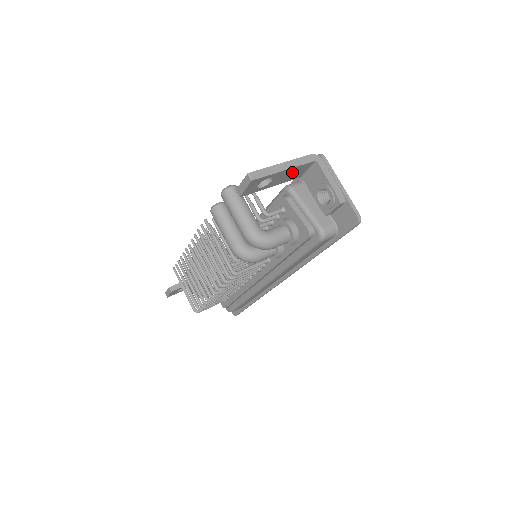
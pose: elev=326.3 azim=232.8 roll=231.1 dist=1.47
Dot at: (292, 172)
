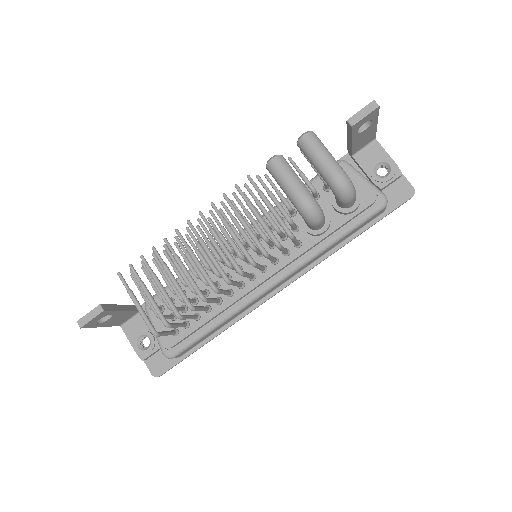
Dot at: (367, 136)
